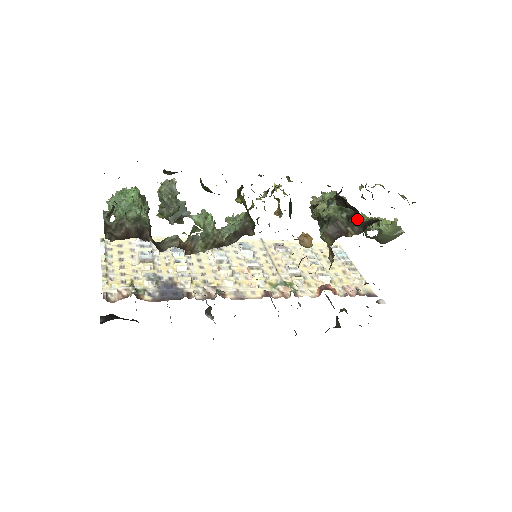
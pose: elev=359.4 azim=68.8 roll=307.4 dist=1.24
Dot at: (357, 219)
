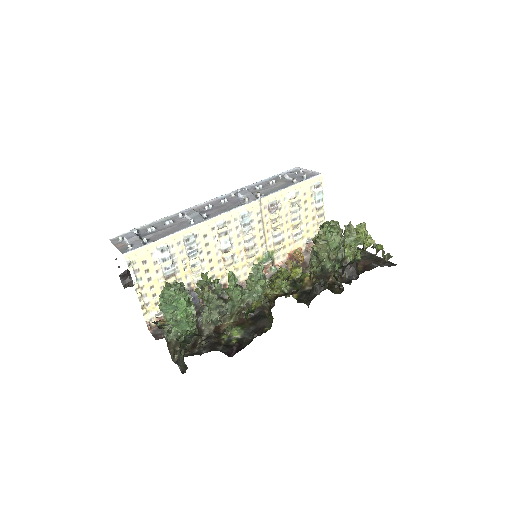
Dot at: (342, 265)
